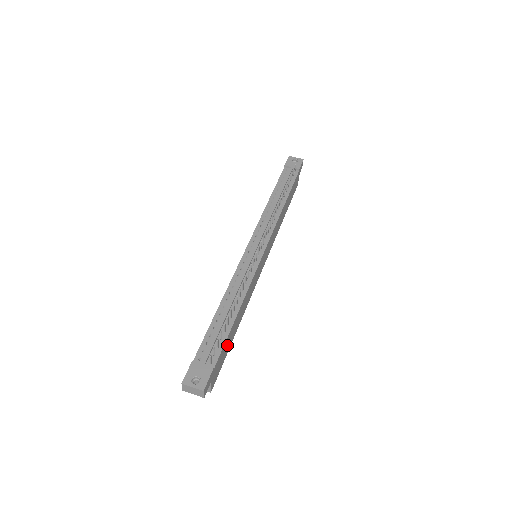
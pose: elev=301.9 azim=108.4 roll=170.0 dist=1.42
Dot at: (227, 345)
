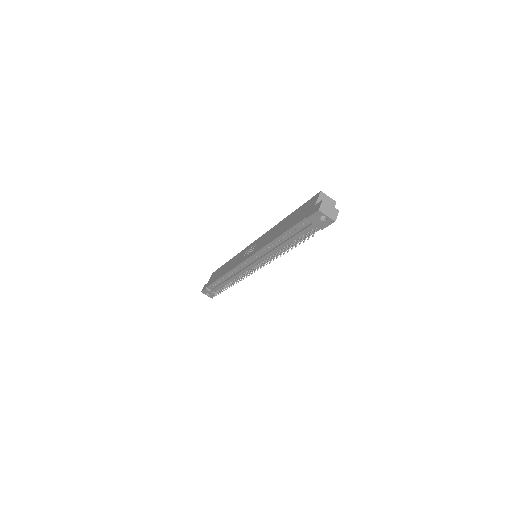
Dot at: occluded
